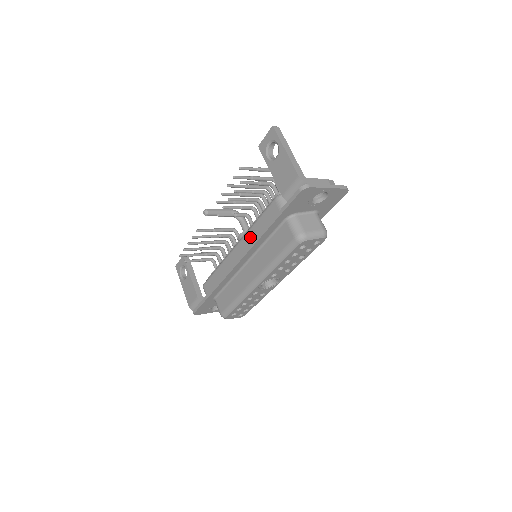
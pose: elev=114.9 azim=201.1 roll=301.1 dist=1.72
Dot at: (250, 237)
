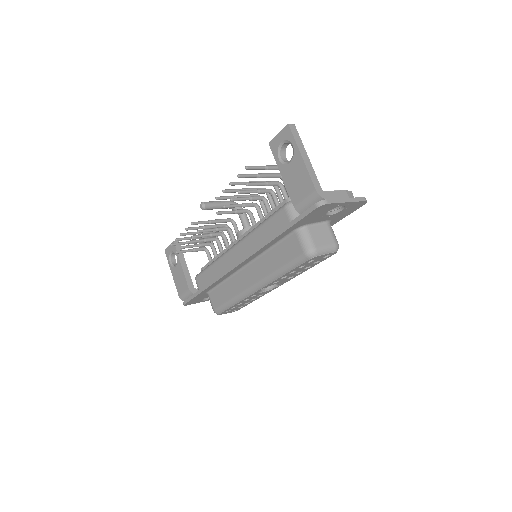
Dot at: (252, 241)
